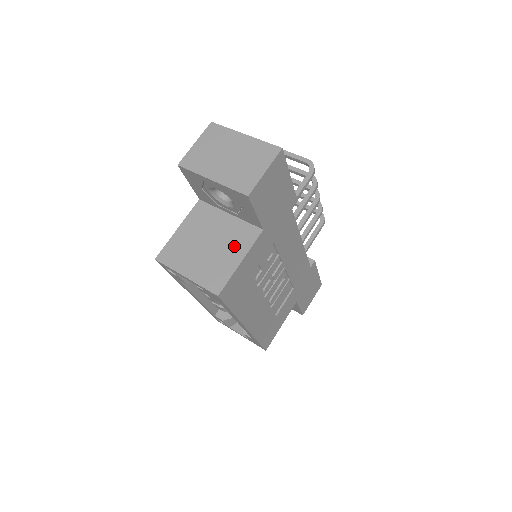
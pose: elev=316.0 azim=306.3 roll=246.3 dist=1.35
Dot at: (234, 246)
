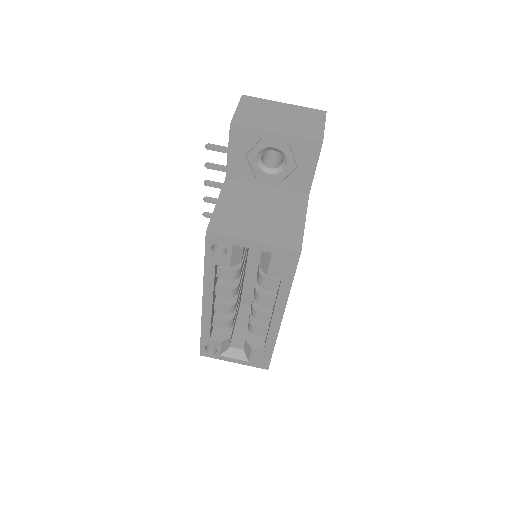
Dot at: (289, 210)
